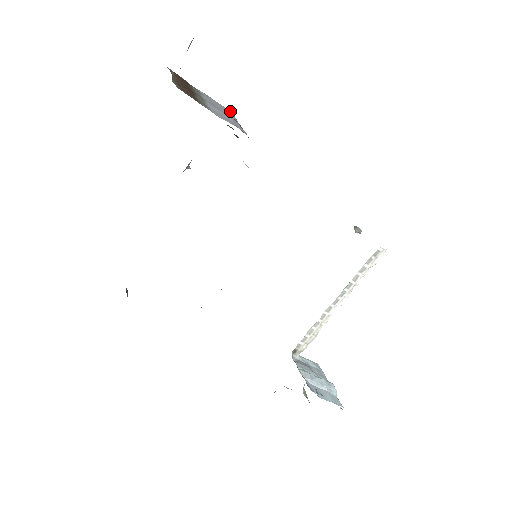
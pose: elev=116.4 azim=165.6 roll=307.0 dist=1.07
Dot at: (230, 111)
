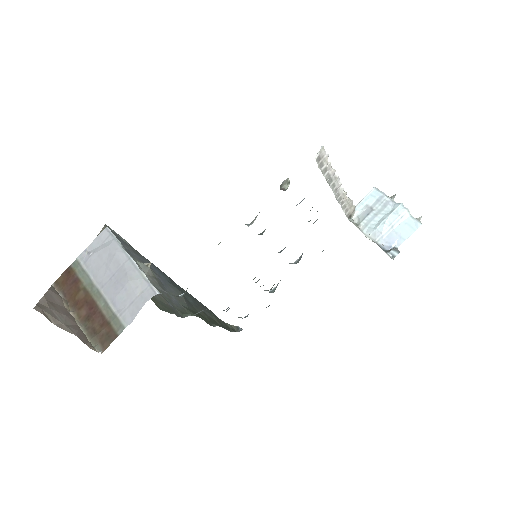
Dot at: (103, 231)
